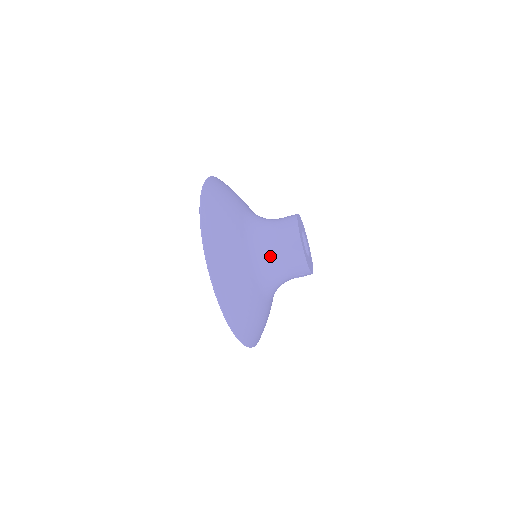
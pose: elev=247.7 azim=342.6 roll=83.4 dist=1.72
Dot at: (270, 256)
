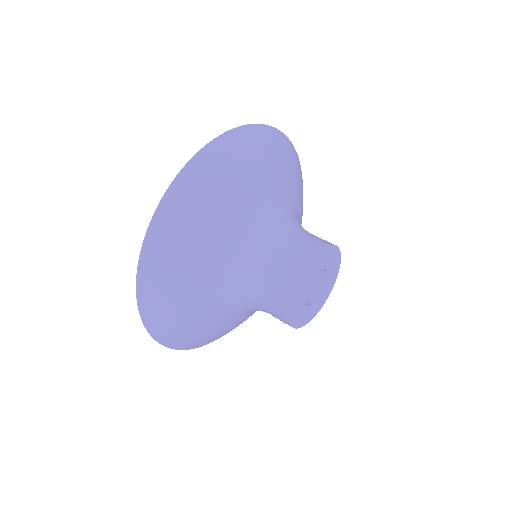
Dot at: (259, 254)
